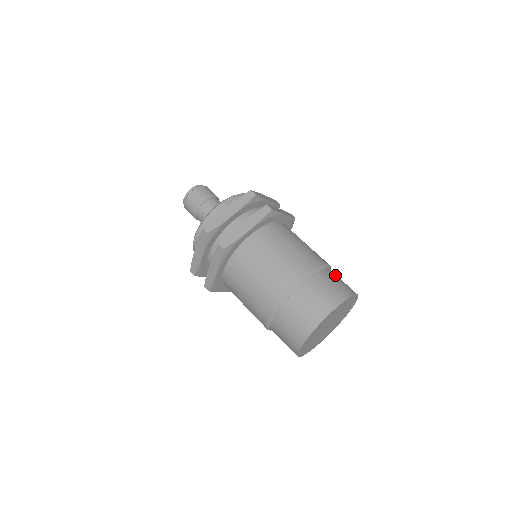
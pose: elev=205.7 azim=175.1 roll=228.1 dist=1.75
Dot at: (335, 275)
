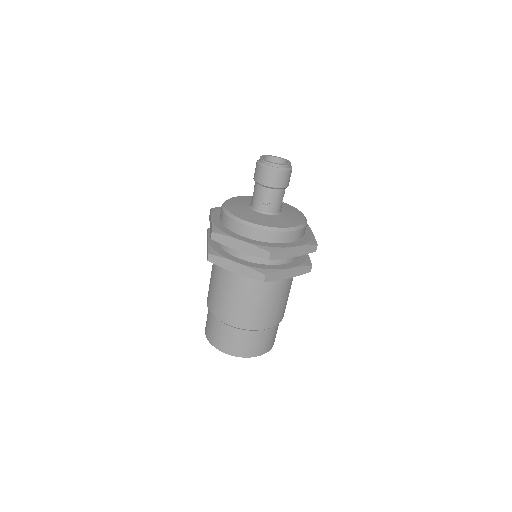
Dot at: occluded
